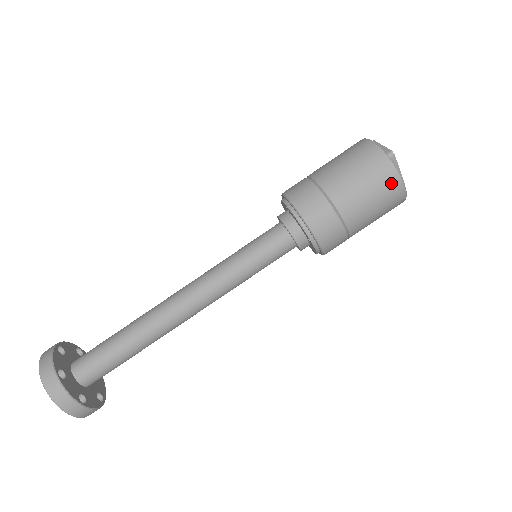
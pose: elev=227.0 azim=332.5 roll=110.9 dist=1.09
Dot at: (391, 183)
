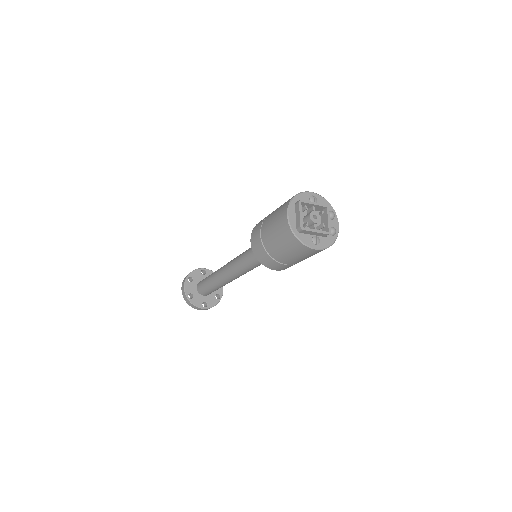
Dot at: (304, 250)
